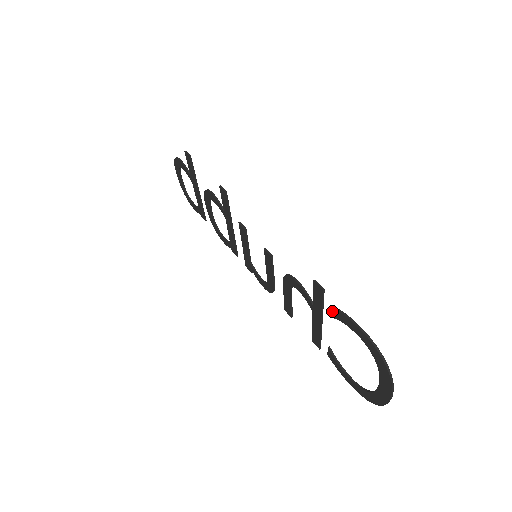
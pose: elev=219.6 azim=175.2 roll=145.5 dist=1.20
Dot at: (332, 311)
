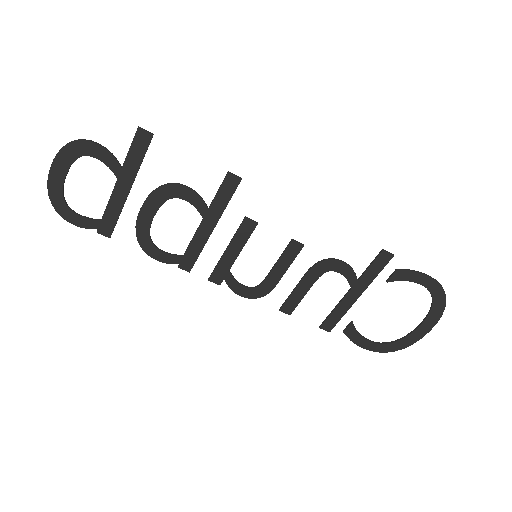
Dot at: (394, 274)
